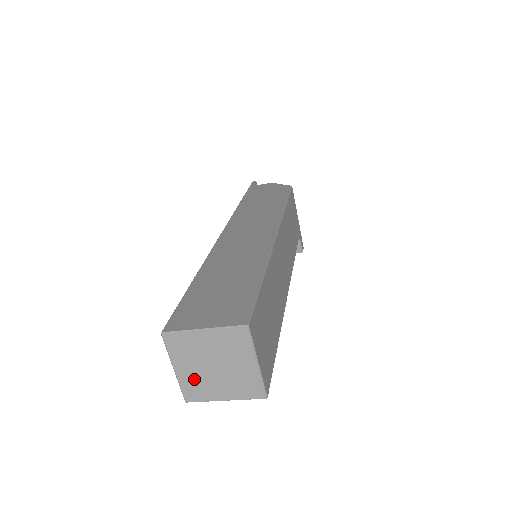
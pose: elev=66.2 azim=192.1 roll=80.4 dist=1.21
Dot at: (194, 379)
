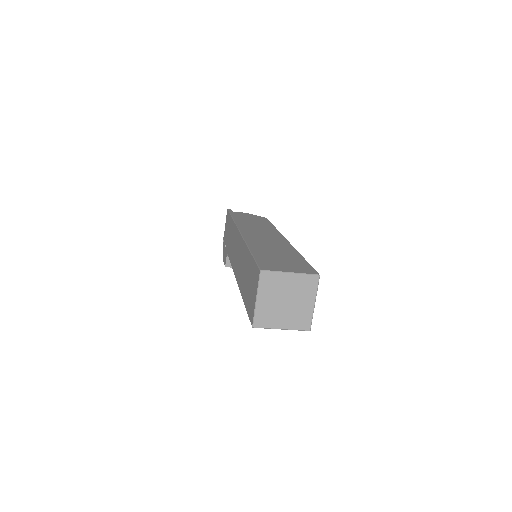
Dot at: (267, 309)
